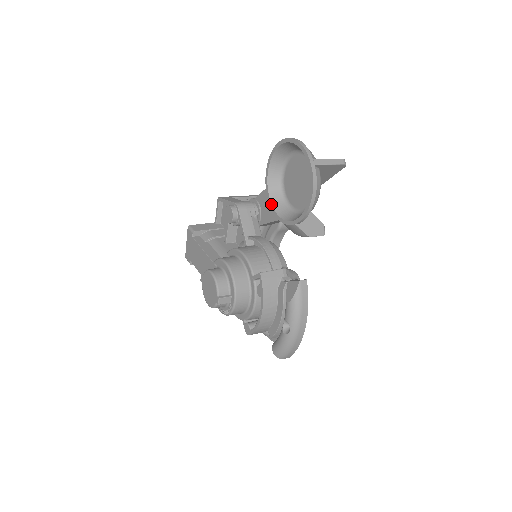
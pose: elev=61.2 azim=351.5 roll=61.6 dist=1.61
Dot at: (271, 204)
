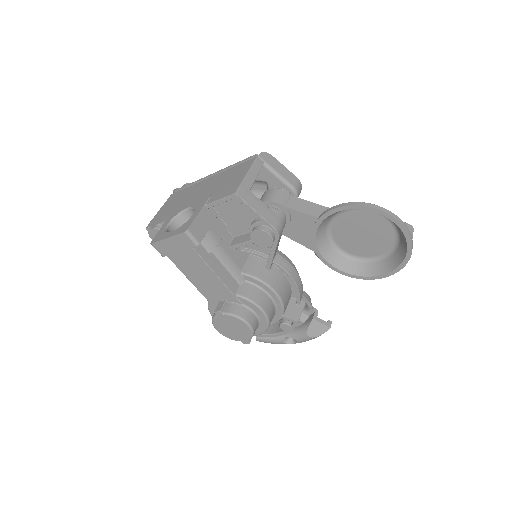
Dot at: (315, 236)
